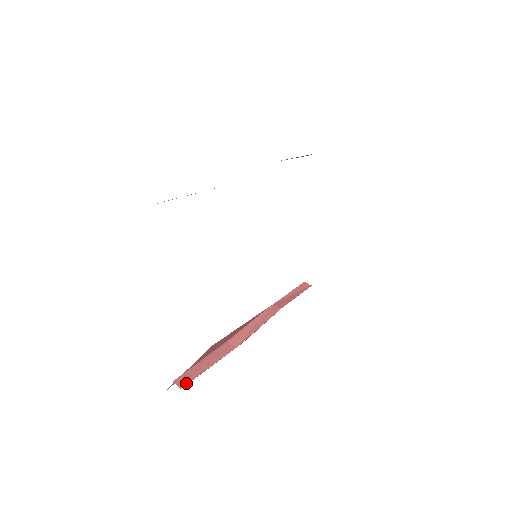
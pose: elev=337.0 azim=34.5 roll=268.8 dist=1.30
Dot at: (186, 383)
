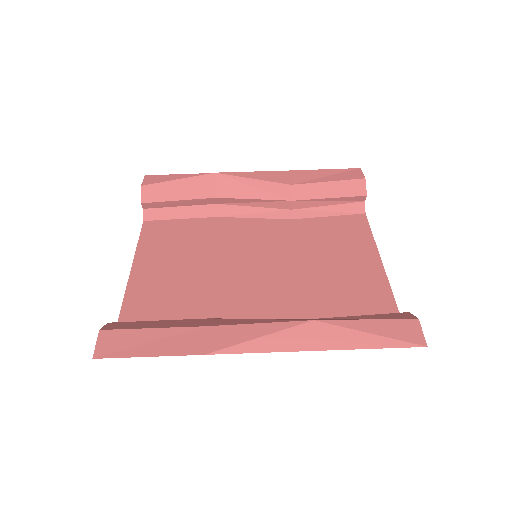
Dot at: (150, 208)
